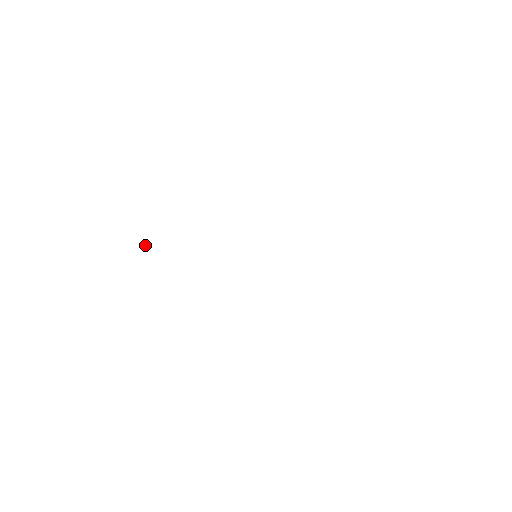
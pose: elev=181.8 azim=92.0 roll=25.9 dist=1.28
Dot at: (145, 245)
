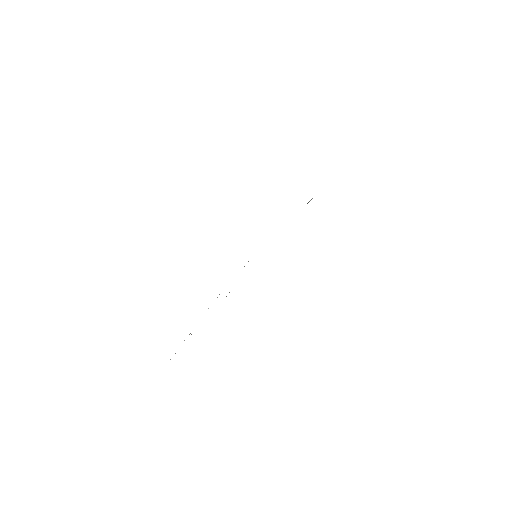
Dot at: occluded
